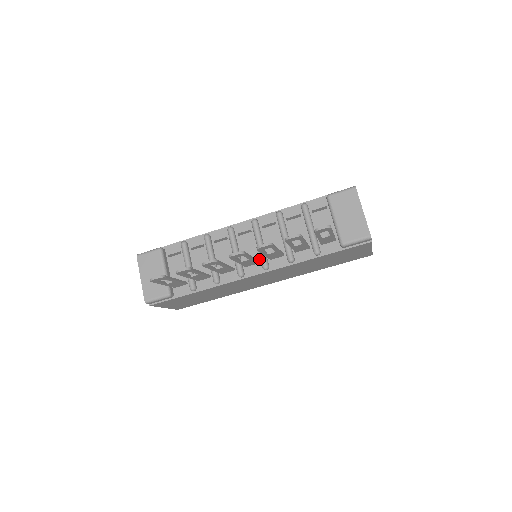
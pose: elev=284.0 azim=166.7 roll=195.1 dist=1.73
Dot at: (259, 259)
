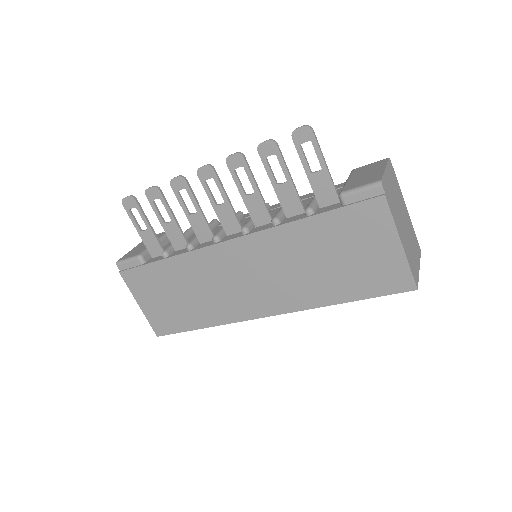
Dot at: occluded
